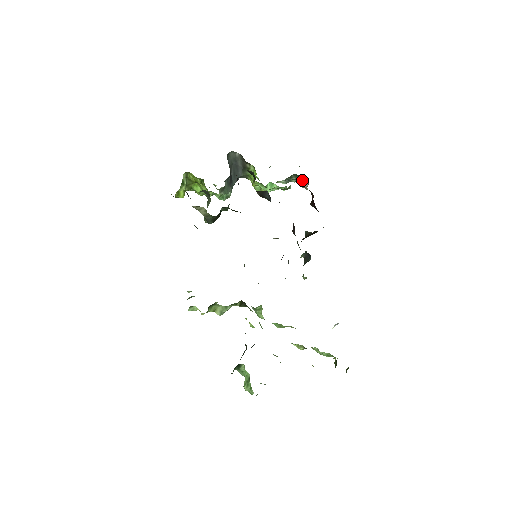
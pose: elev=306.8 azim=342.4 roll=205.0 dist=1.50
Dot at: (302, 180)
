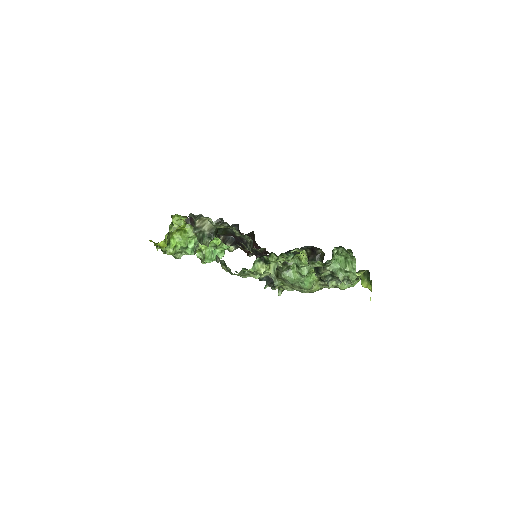
Dot at: occluded
